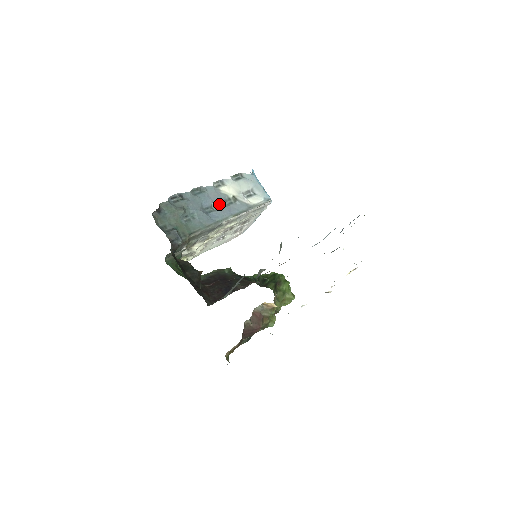
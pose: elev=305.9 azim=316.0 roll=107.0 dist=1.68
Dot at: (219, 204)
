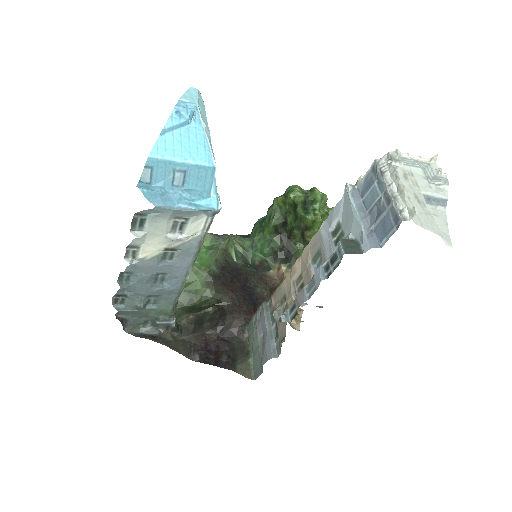
Dot at: (162, 271)
